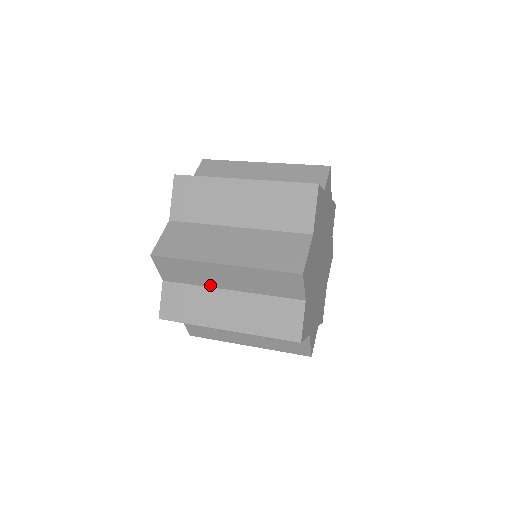
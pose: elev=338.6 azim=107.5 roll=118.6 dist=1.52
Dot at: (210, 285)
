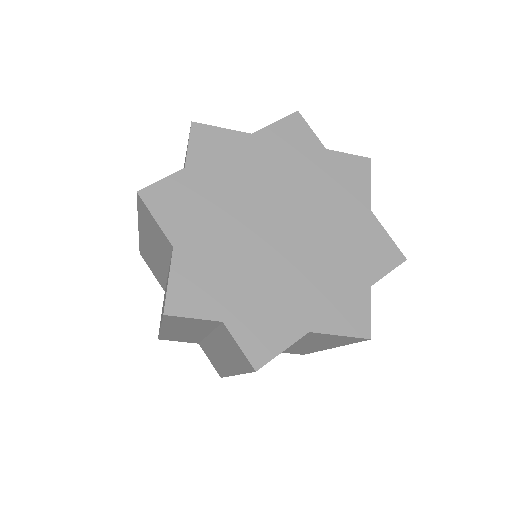
Dot at: (201, 337)
